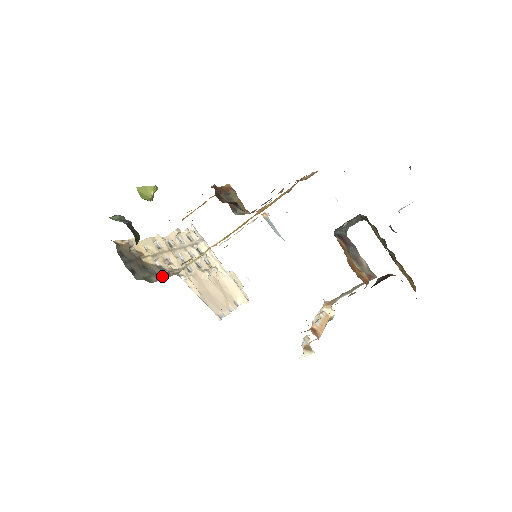
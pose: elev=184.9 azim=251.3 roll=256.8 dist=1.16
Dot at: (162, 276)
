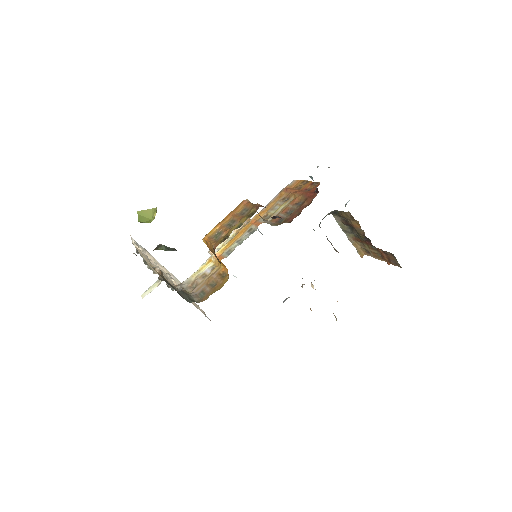
Dot at: occluded
